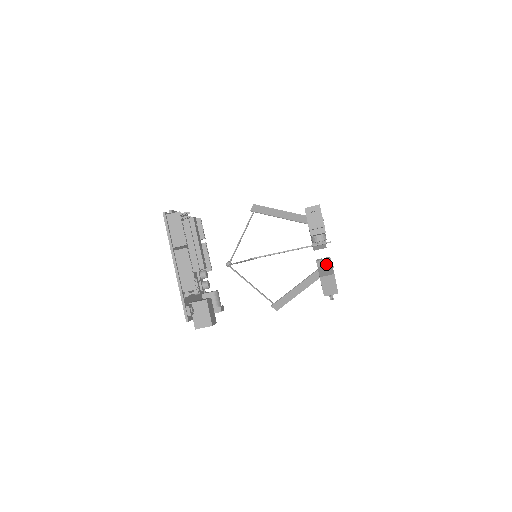
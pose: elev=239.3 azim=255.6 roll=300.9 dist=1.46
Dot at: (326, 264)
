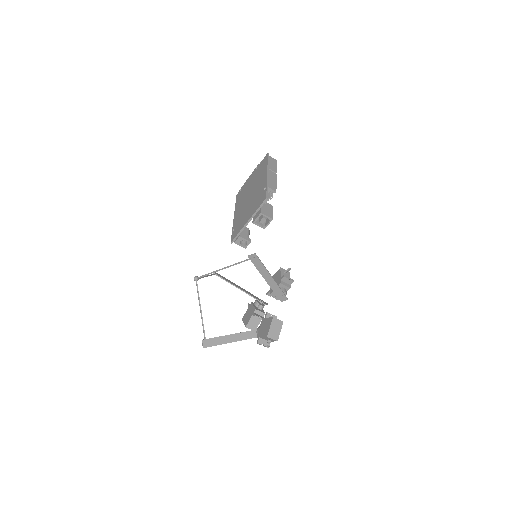
Dot at: occluded
